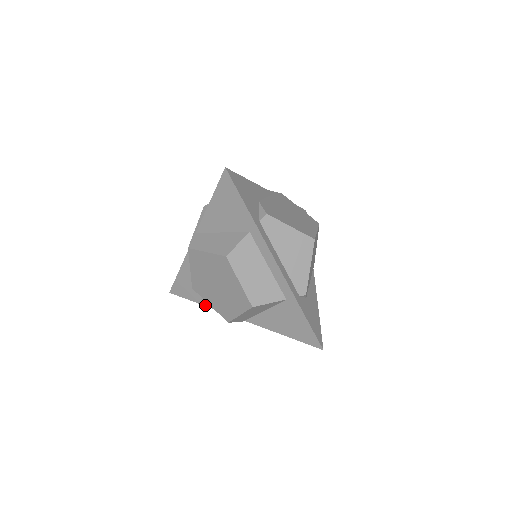
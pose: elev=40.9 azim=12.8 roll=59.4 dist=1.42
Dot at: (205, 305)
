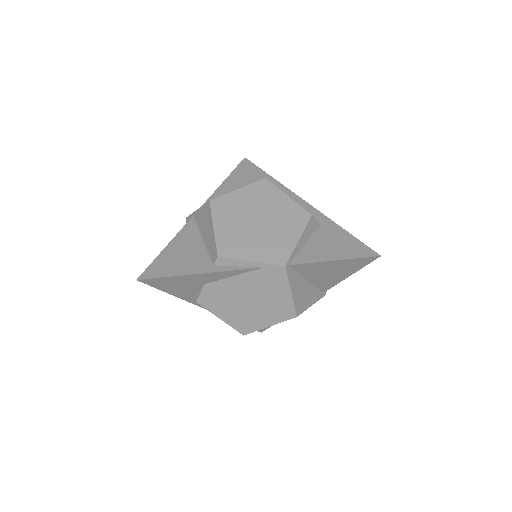
Dot at: occluded
